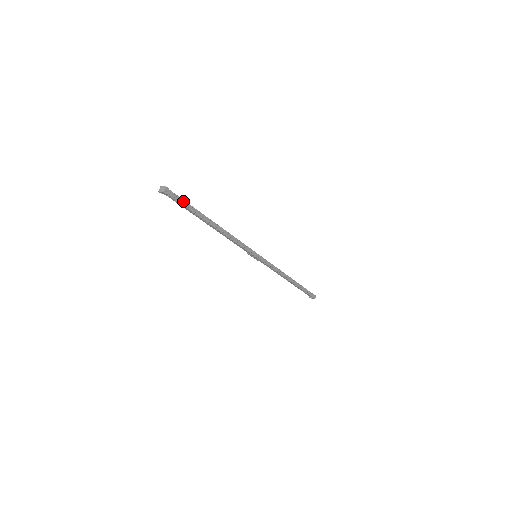
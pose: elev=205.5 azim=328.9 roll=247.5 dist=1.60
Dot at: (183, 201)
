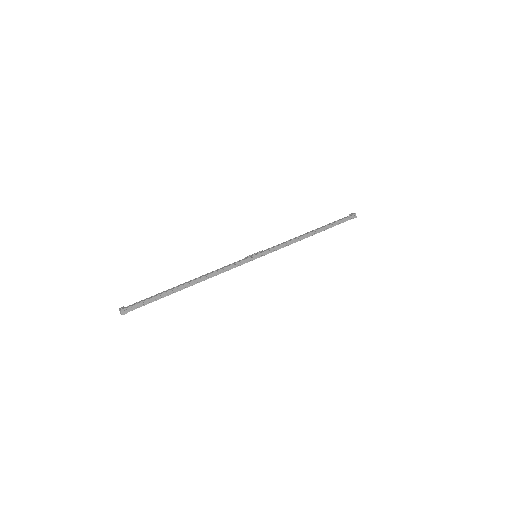
Dot at: (146, 301)
